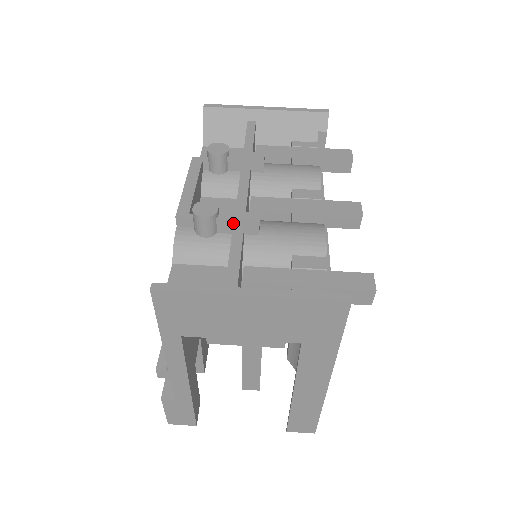
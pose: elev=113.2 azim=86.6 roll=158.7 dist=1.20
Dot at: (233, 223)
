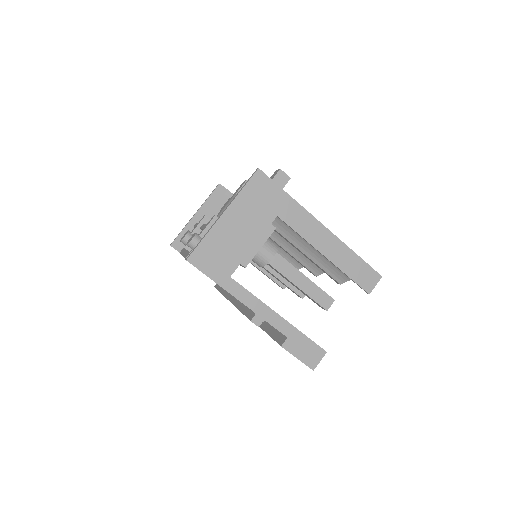
Dot at: occluded
